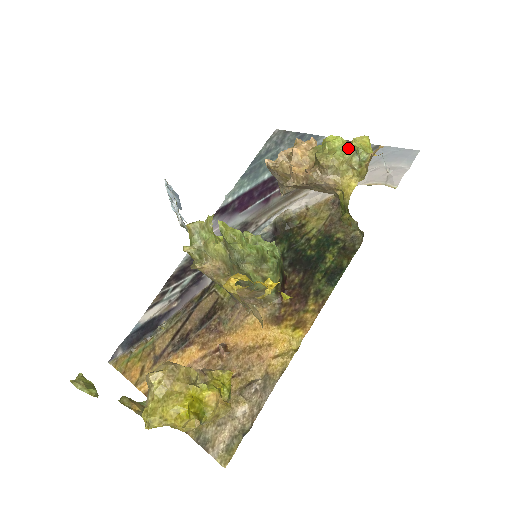
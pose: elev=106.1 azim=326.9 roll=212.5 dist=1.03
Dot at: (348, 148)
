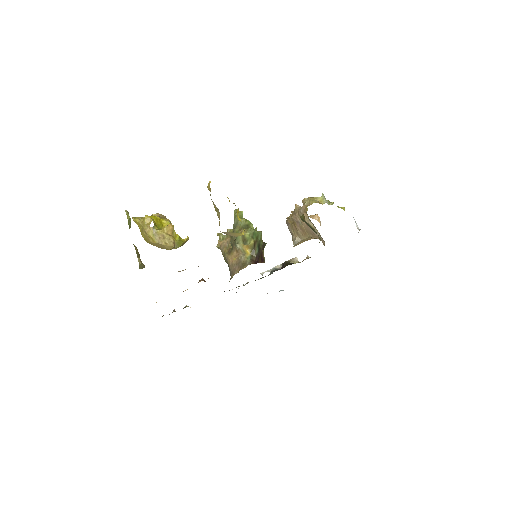
Dot at: (322, 198)
